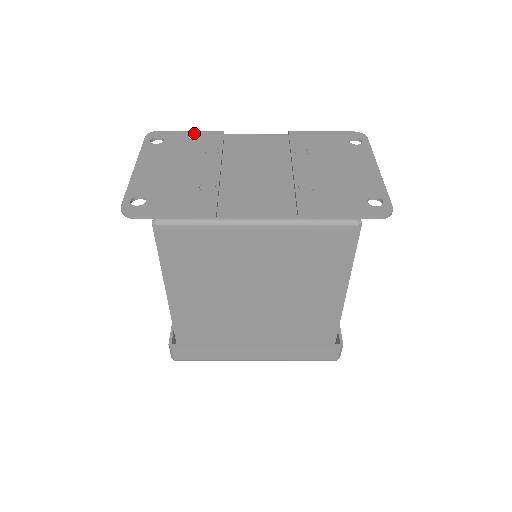
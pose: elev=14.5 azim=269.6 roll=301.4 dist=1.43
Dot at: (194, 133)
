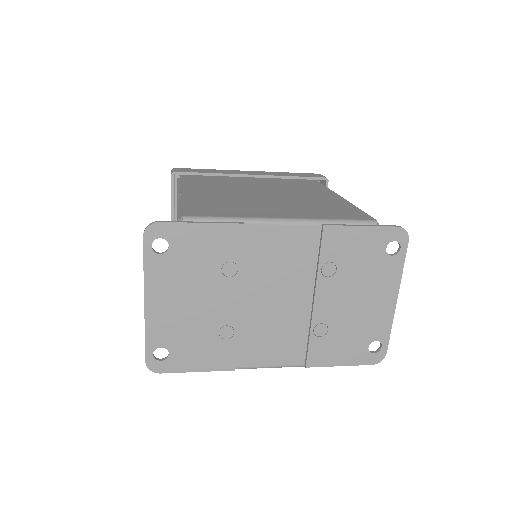
Dot at: (206, 229)
